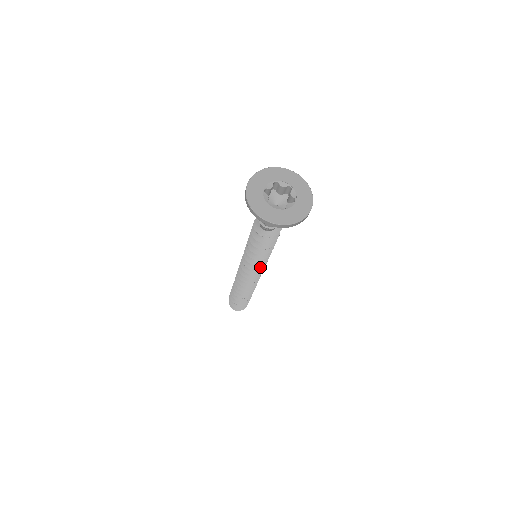
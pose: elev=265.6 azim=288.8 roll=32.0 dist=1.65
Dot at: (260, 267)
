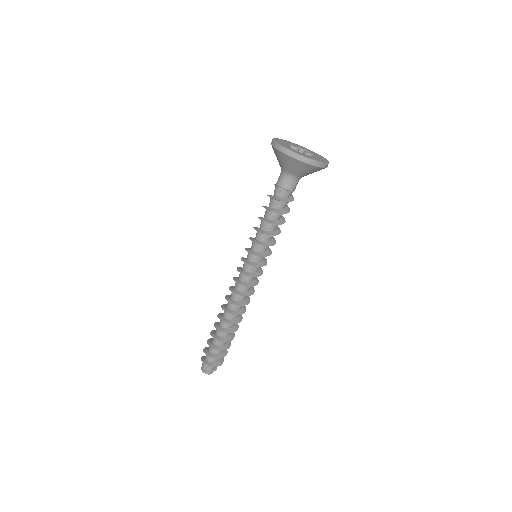
Dot at: (254, 265)
